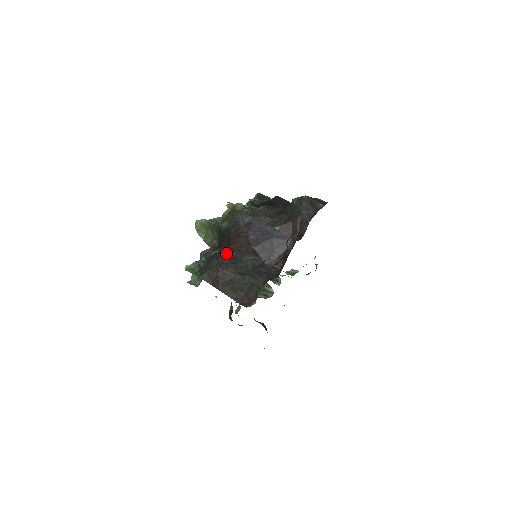
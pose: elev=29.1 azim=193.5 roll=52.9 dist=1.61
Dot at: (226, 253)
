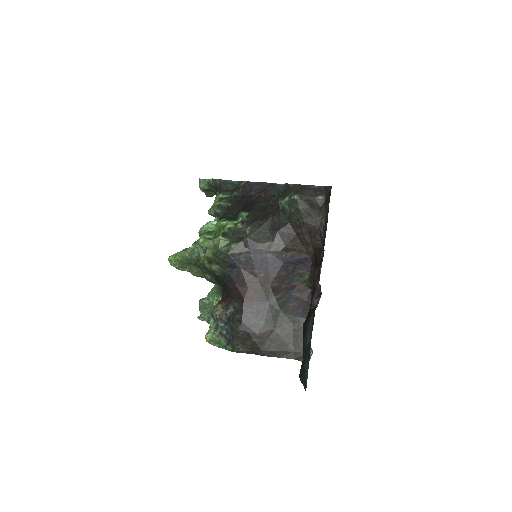
Dot at: (245, 311)
